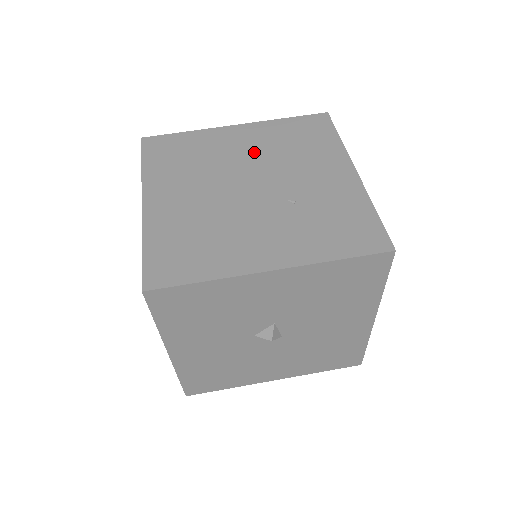
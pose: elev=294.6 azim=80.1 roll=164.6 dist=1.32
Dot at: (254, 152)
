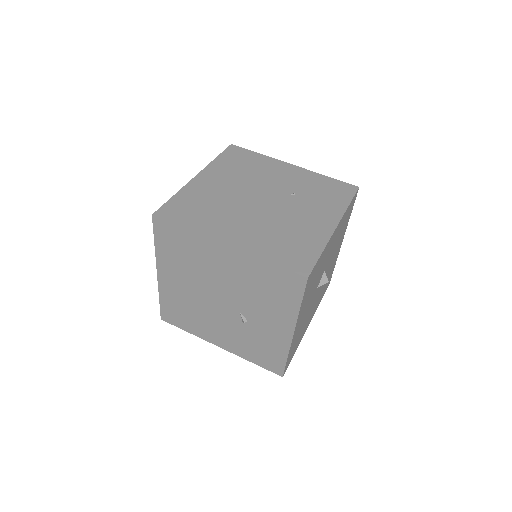
Dot at: (234, 183)
